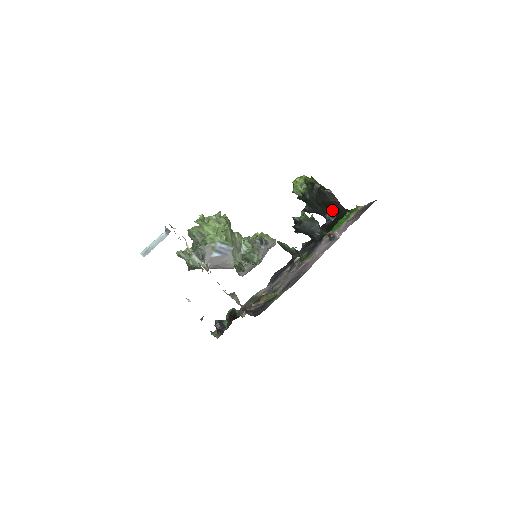
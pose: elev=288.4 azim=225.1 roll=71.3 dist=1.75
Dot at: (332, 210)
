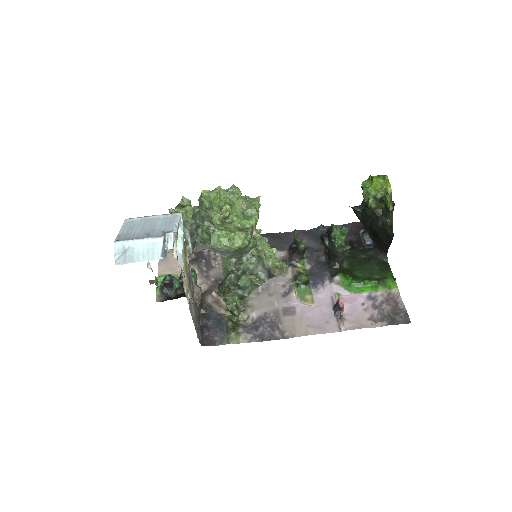
Dot at: (376, 240)
